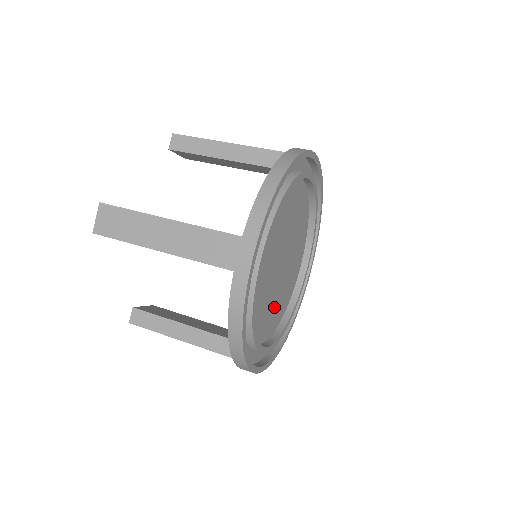
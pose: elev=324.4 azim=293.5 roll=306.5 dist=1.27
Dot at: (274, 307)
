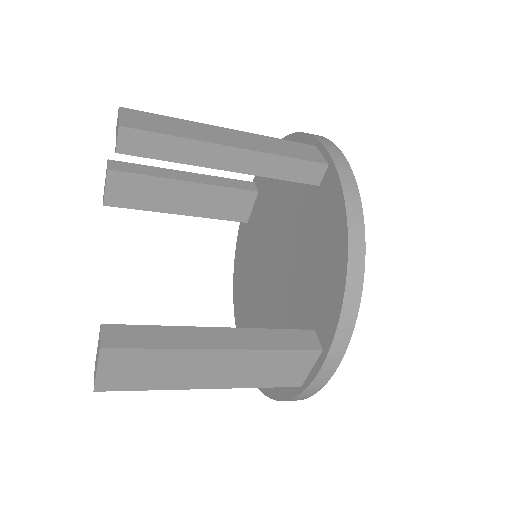
Dot at: occluded
